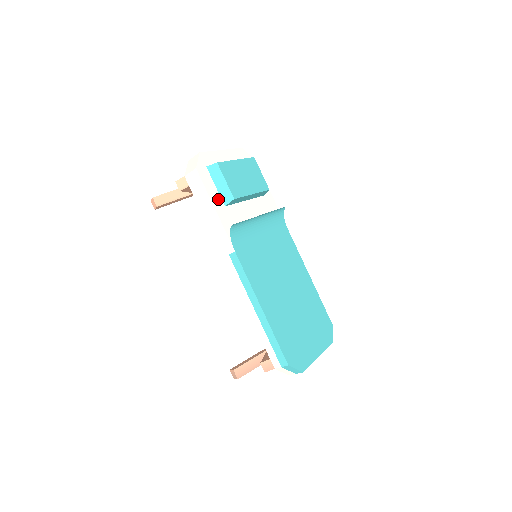
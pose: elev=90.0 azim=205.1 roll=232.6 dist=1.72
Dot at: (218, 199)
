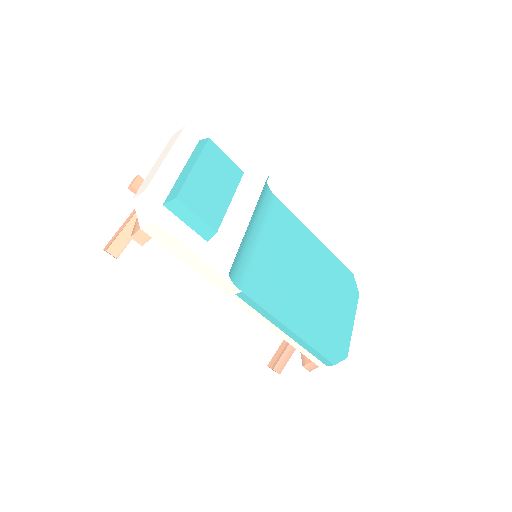
Dot at: (196, 240)
